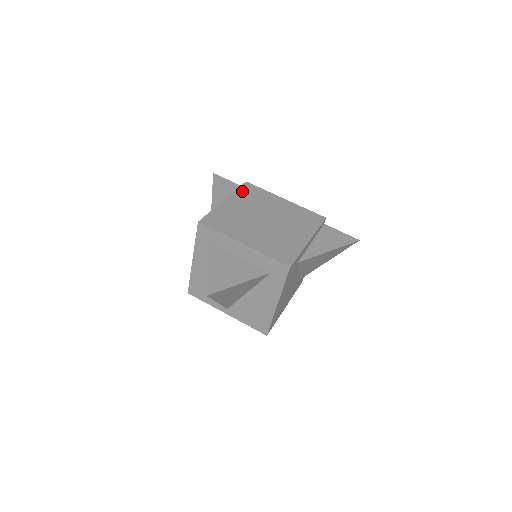
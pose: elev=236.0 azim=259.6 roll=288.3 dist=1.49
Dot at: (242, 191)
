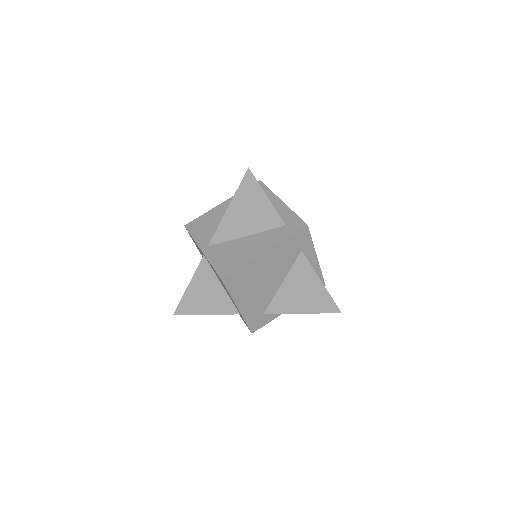
Dot at: occluded
